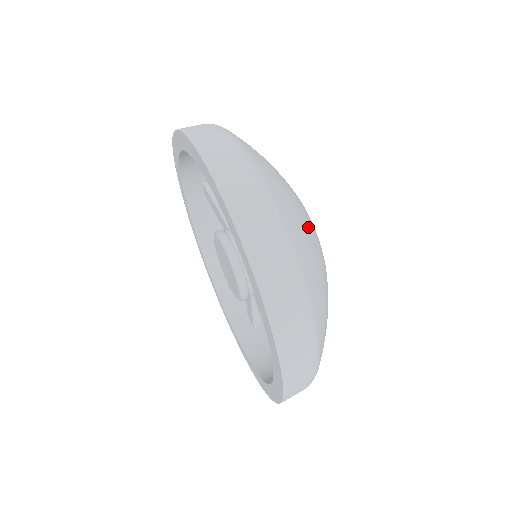
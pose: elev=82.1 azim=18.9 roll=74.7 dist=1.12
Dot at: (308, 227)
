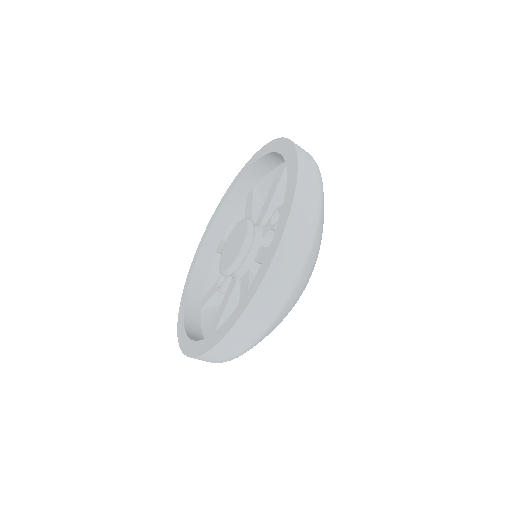
Dot at: occluded
